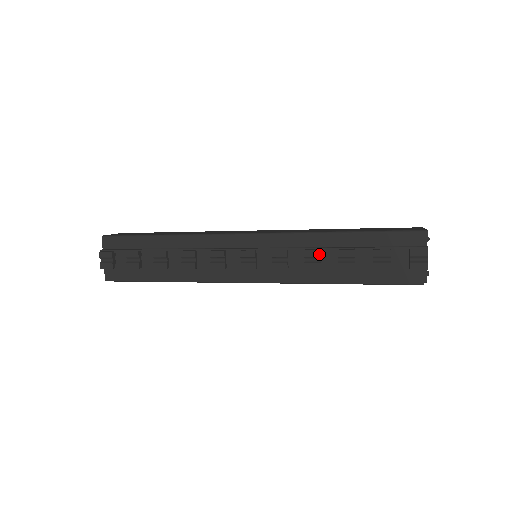
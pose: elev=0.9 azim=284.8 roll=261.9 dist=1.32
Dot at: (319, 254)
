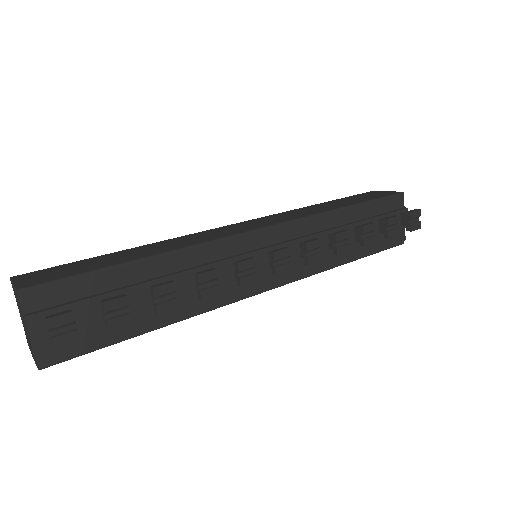
Dot at: (348, 235)
